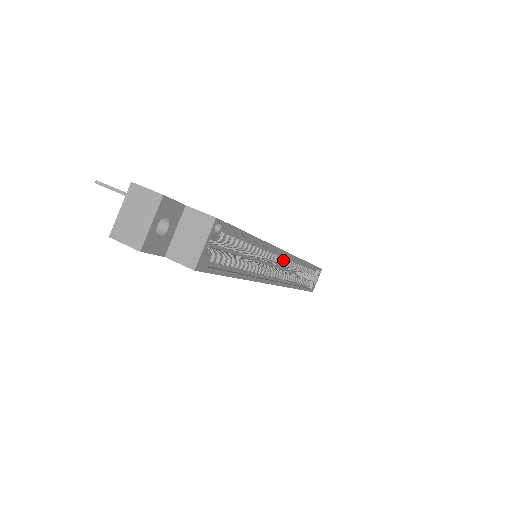
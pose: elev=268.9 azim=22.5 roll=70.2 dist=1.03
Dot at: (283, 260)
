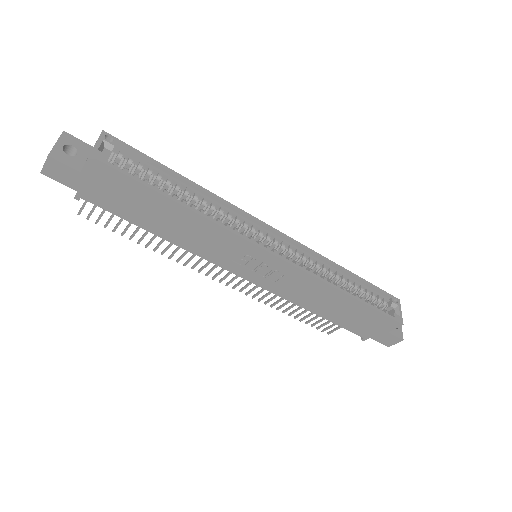
Dot at: (274, 239)
